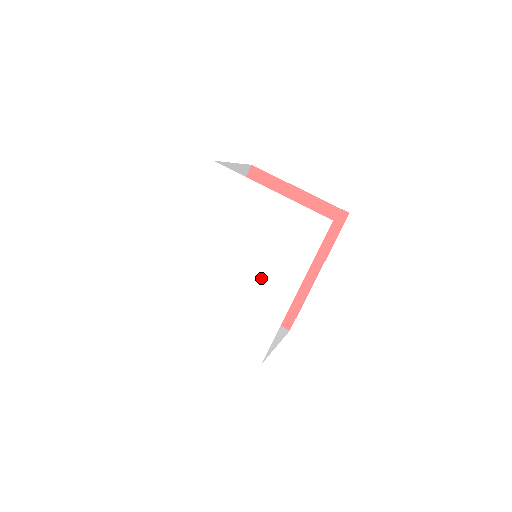
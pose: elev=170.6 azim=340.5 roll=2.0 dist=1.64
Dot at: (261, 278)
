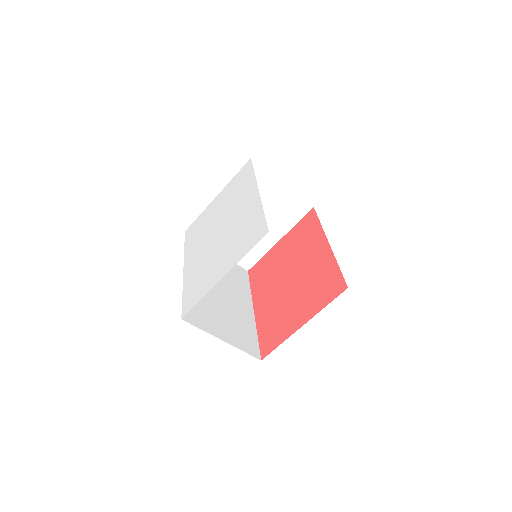
Dot at: (235, 215)
